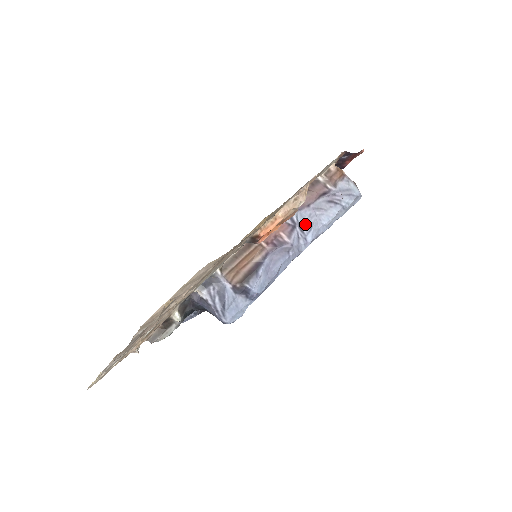
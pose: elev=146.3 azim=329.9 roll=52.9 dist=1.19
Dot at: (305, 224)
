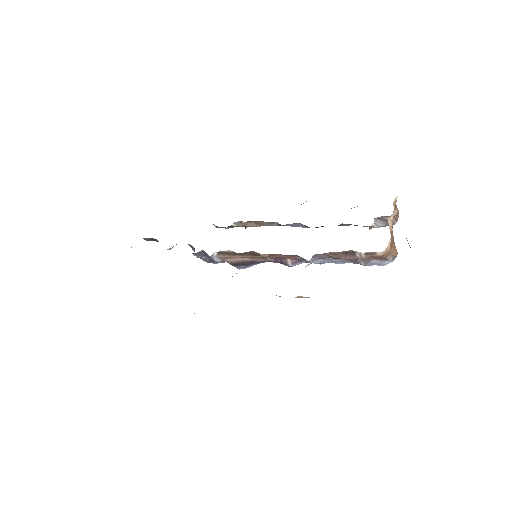
Dot at: (316, 261)
